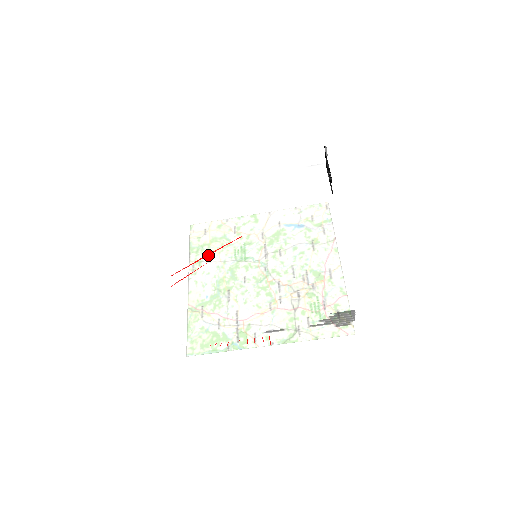
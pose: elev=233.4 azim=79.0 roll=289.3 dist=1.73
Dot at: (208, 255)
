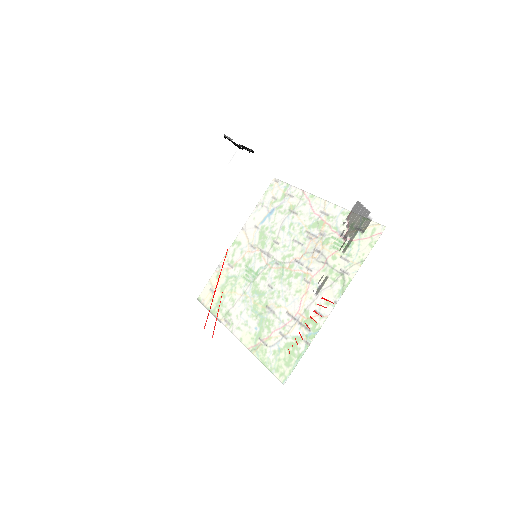
Dot at: (218, 288)
